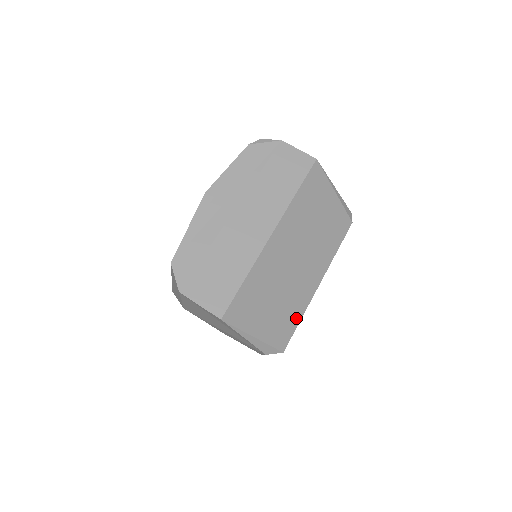
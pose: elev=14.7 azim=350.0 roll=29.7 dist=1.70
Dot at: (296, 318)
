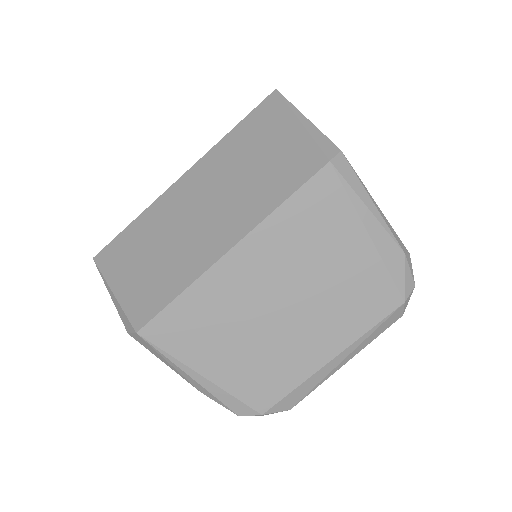
Dot at: (173, 290)
